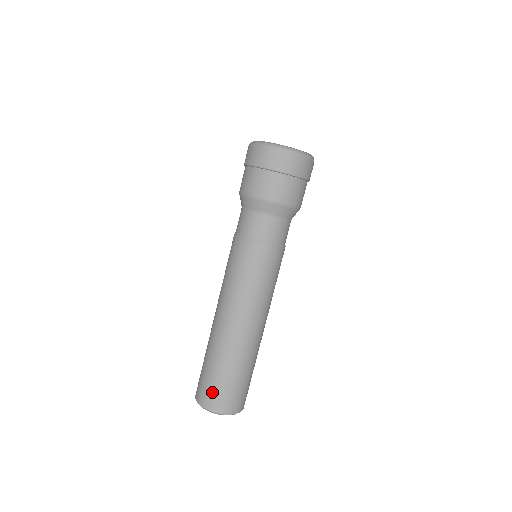
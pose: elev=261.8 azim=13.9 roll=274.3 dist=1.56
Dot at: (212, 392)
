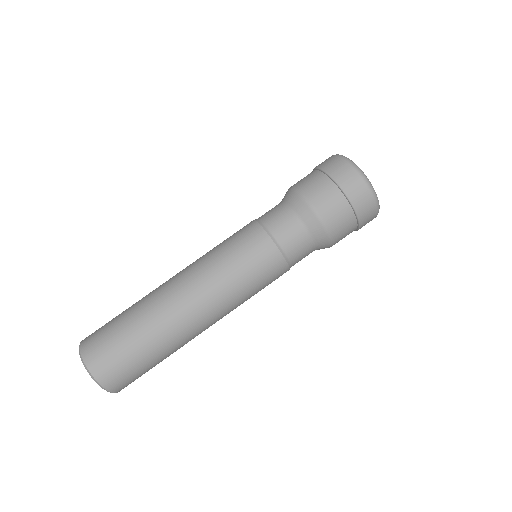
Dot at: (110, 357)
